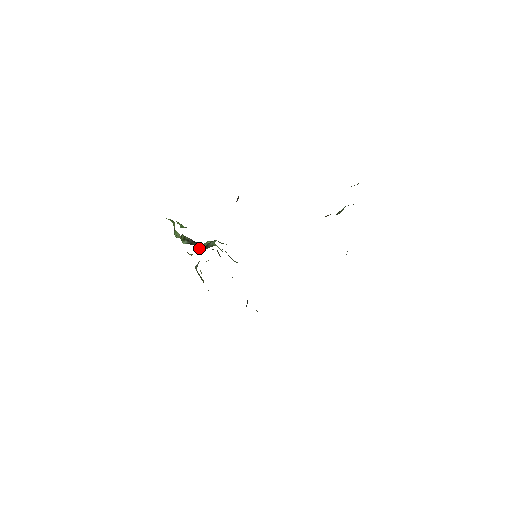
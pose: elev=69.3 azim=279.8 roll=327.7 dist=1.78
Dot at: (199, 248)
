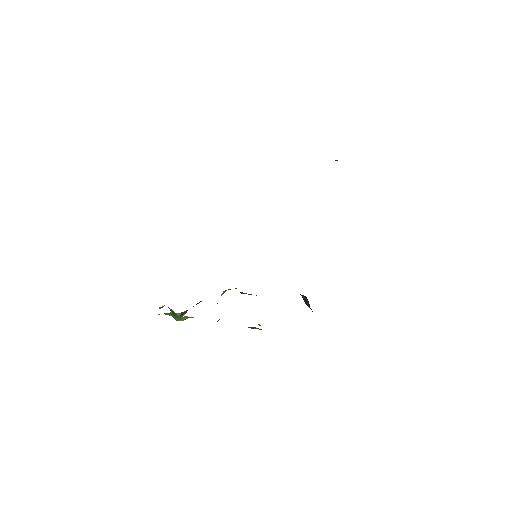
Dot at: occluded
